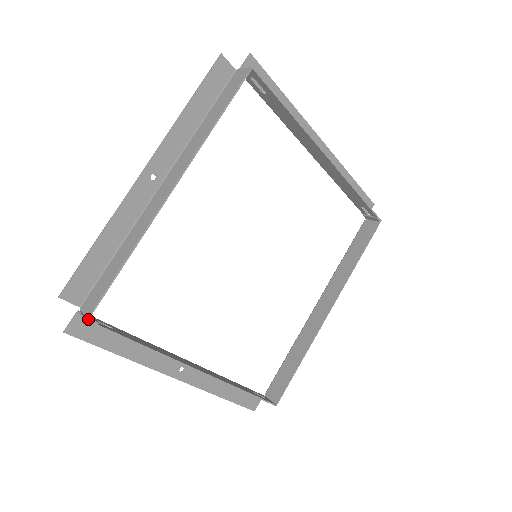
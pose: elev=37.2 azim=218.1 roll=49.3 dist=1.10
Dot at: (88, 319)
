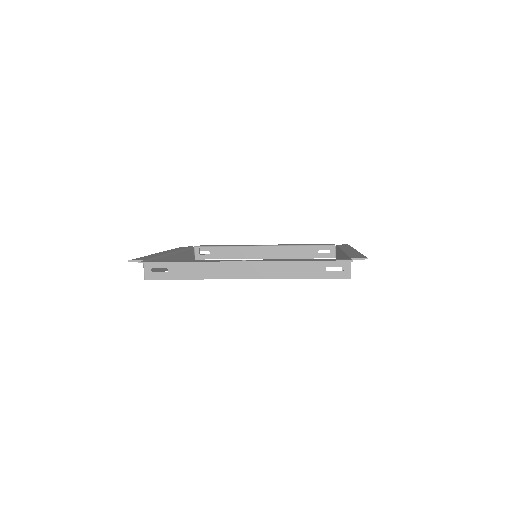
Dot at: (194, 259)
